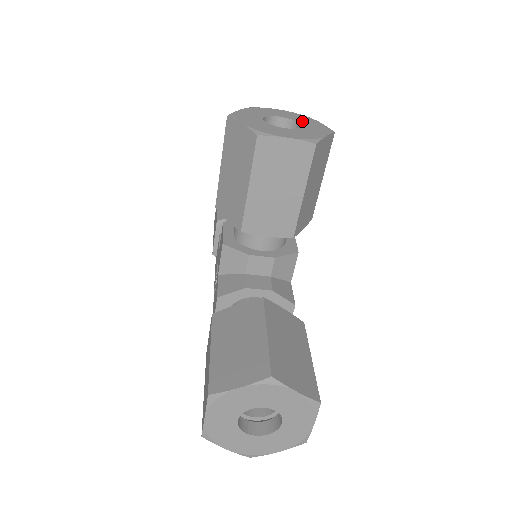
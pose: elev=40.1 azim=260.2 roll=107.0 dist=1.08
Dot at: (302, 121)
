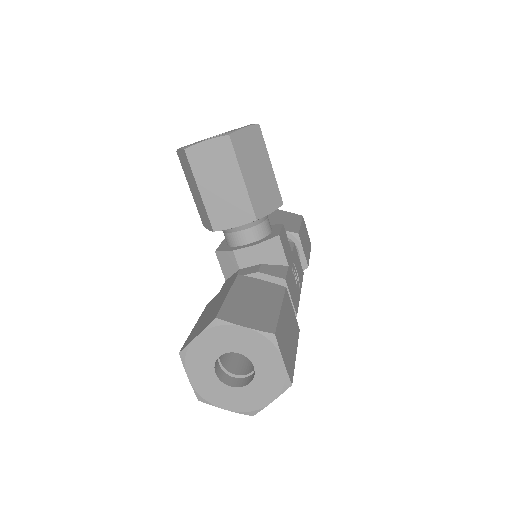
Dot at: (235, 129)
